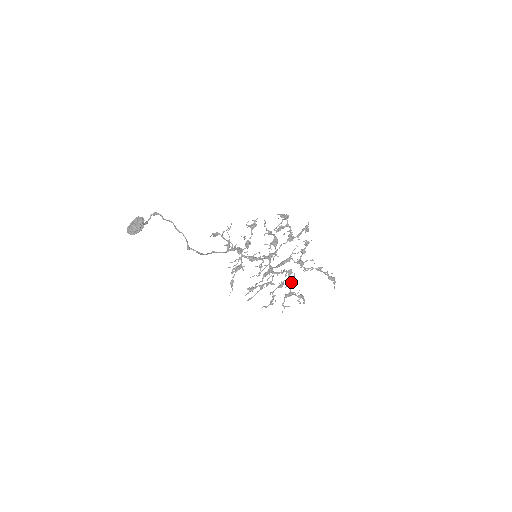
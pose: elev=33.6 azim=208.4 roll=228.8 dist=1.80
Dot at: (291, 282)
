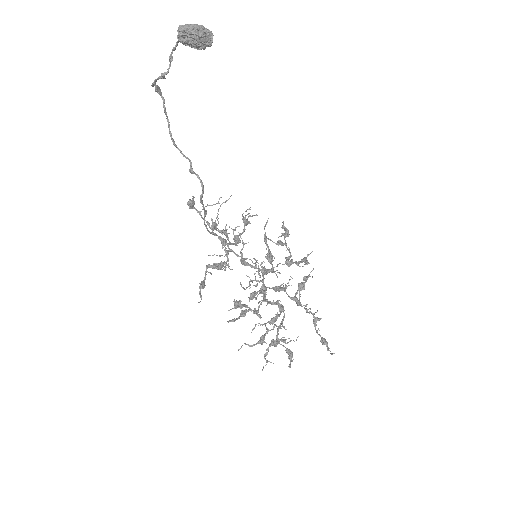
Dot at: (282, 323)
